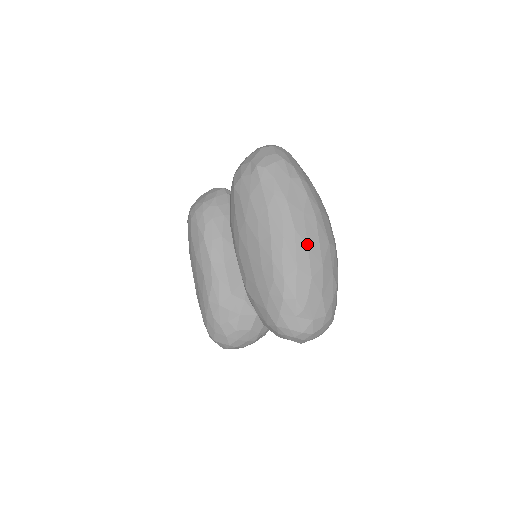
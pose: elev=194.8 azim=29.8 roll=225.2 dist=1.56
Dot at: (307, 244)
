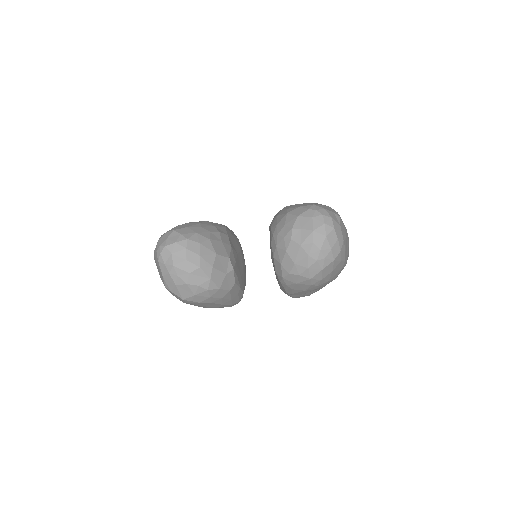
Dot at: occluded
